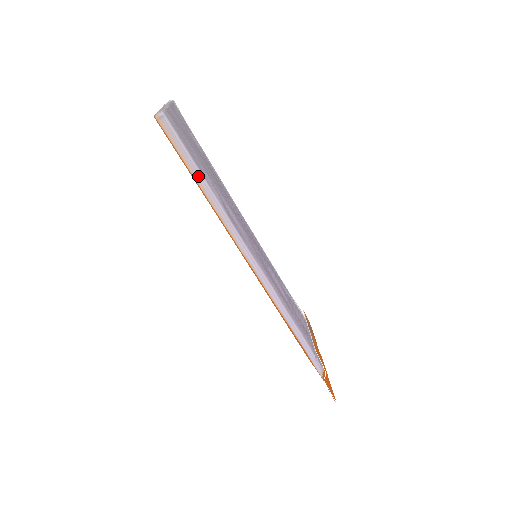
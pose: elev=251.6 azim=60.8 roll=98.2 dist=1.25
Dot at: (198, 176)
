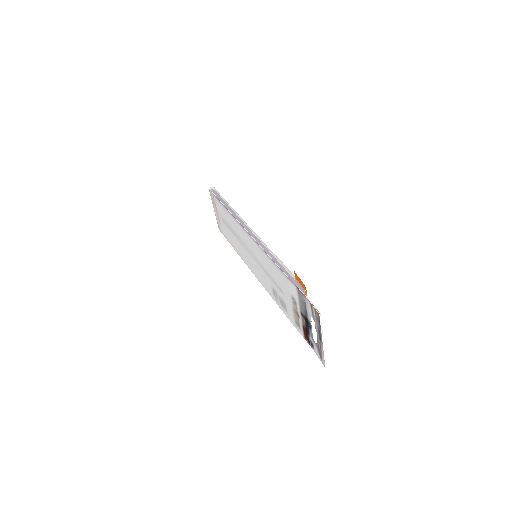
Dot at: (224, 201)
